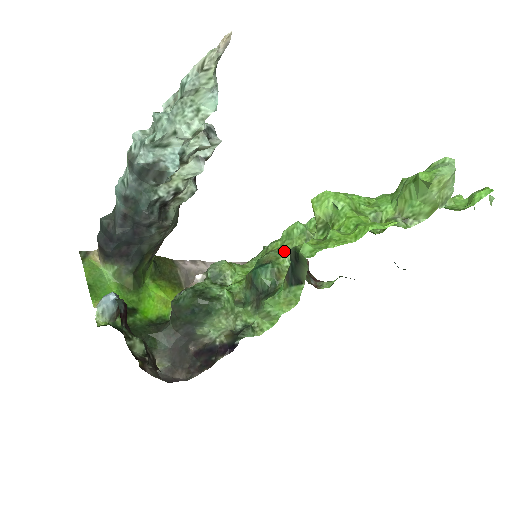
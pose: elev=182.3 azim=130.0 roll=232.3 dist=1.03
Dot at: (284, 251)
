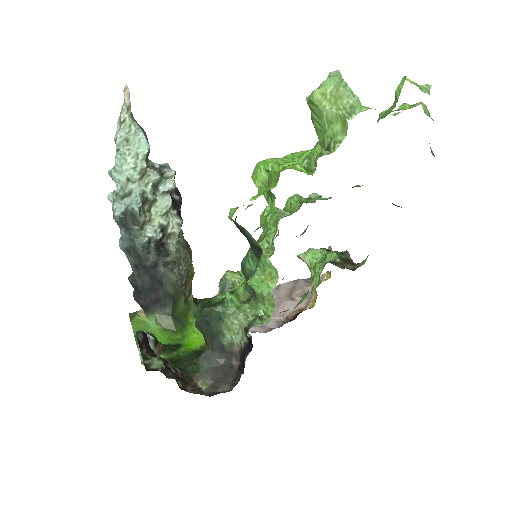
Dot at: (263, 236)
